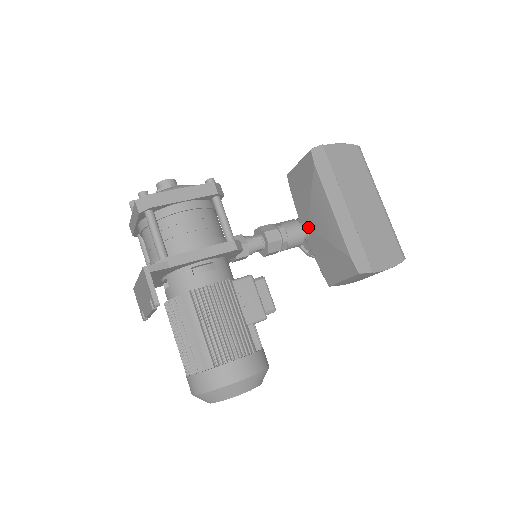
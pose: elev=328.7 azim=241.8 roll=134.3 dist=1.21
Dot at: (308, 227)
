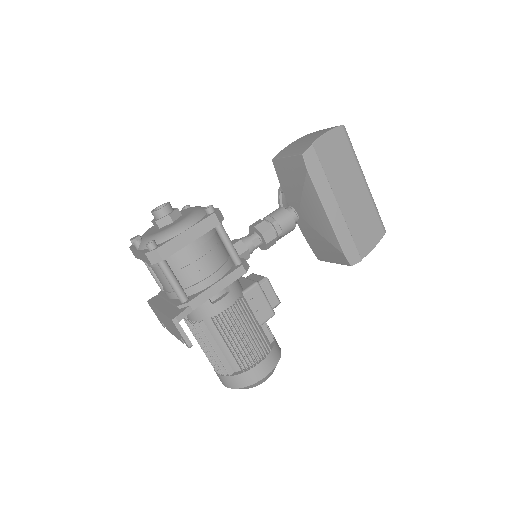
Dot at: (298, 215)
